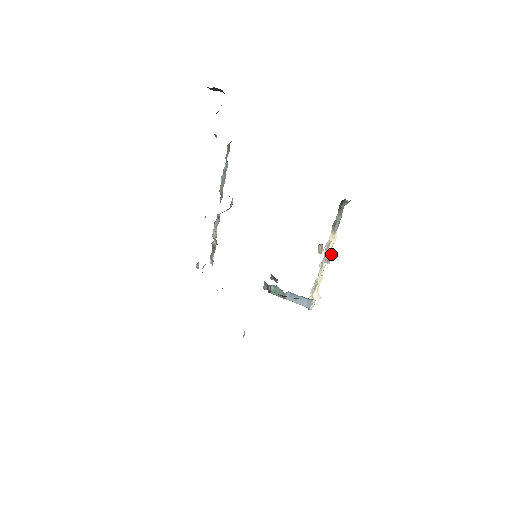
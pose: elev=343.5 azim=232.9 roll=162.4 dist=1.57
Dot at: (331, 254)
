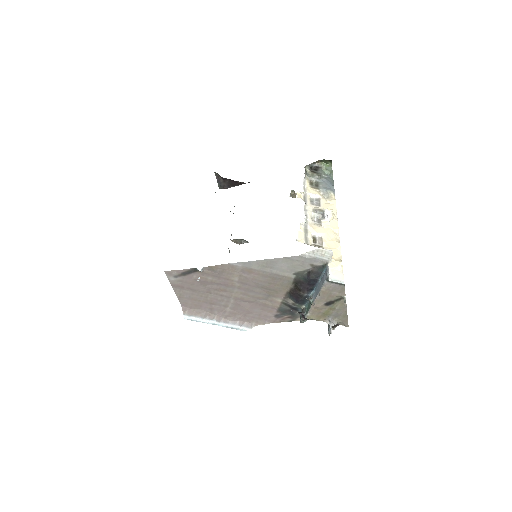
Dot at: occluded
